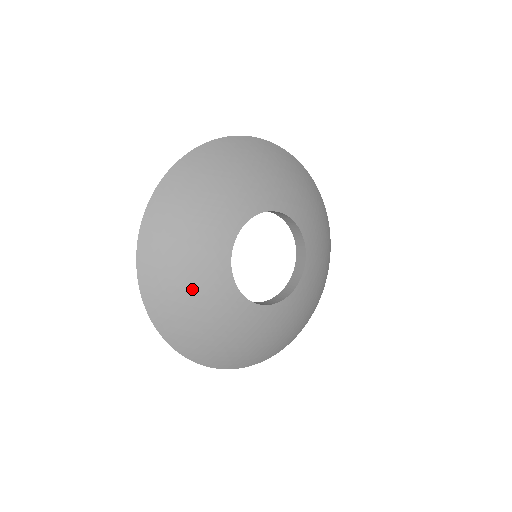
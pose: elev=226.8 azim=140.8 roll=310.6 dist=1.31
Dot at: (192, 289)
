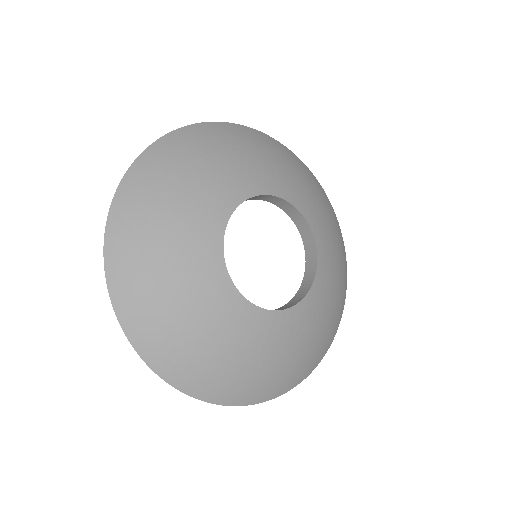
Dot at: (191, 318)
